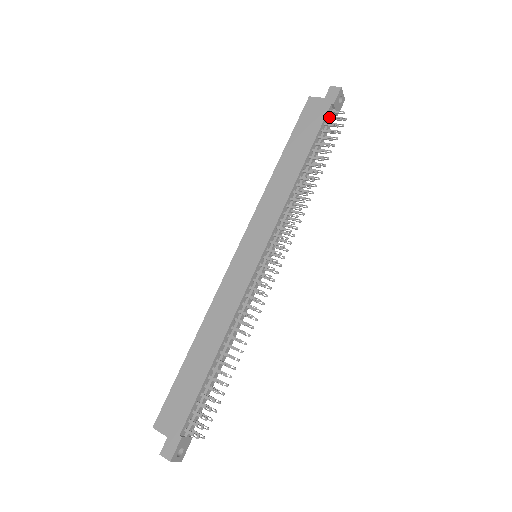
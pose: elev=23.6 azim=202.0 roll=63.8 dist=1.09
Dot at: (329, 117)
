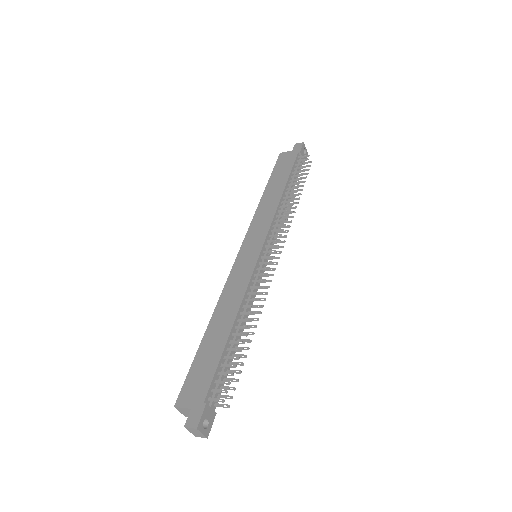
Dot at: (298, 160)
